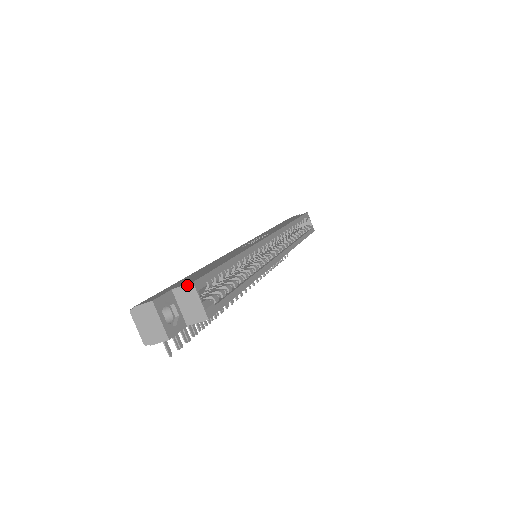
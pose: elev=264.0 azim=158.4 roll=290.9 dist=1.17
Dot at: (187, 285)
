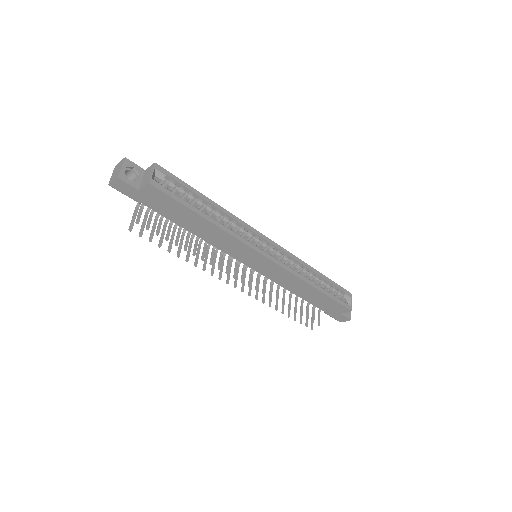
Dot at: (152, 165)
